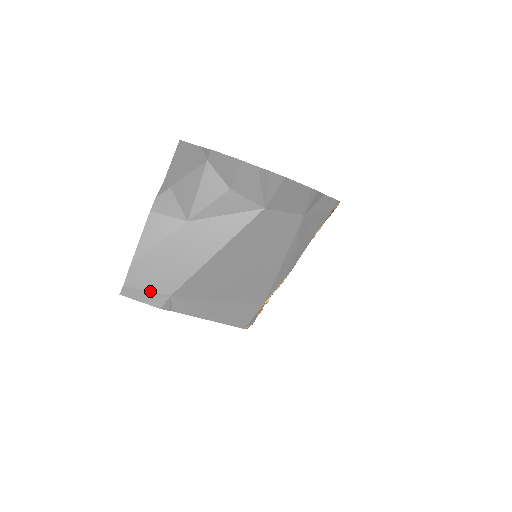
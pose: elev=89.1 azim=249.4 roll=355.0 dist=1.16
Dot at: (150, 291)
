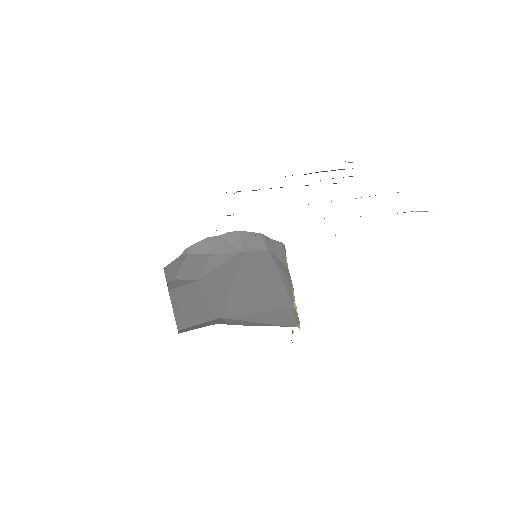
Dot at: (202, 323)
